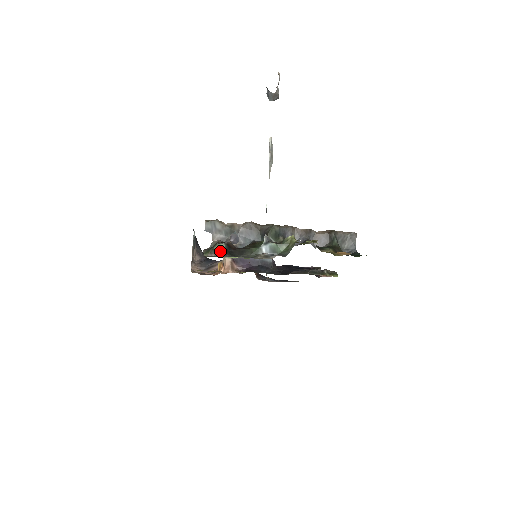
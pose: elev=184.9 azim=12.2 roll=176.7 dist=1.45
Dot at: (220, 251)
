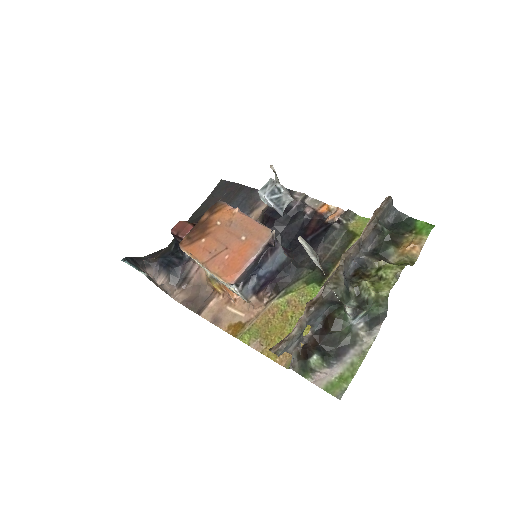
Dot at: (321, 366)
